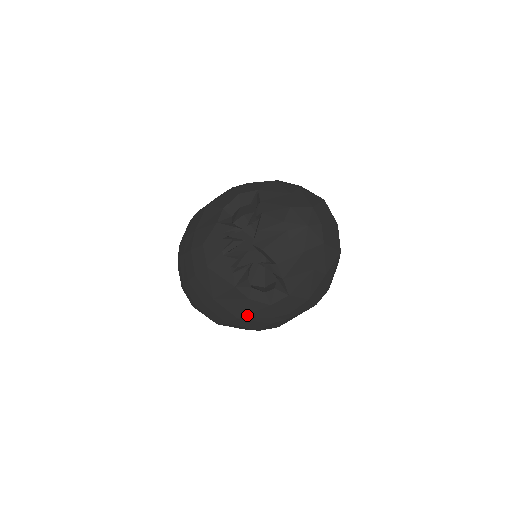
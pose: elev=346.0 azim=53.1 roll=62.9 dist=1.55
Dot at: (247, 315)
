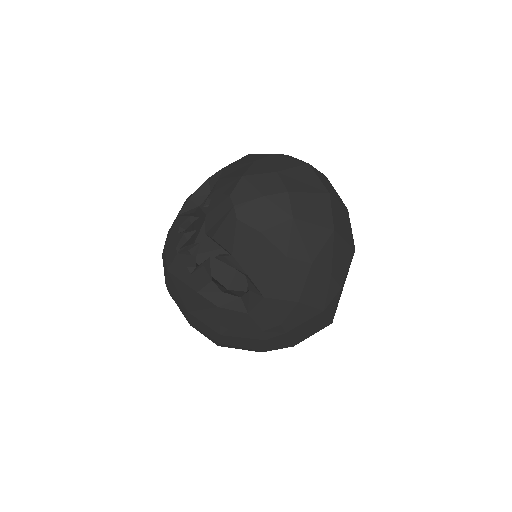
Dot at: (228, 330)
